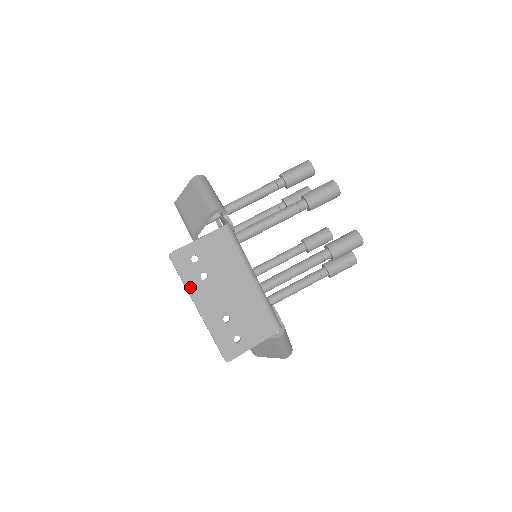
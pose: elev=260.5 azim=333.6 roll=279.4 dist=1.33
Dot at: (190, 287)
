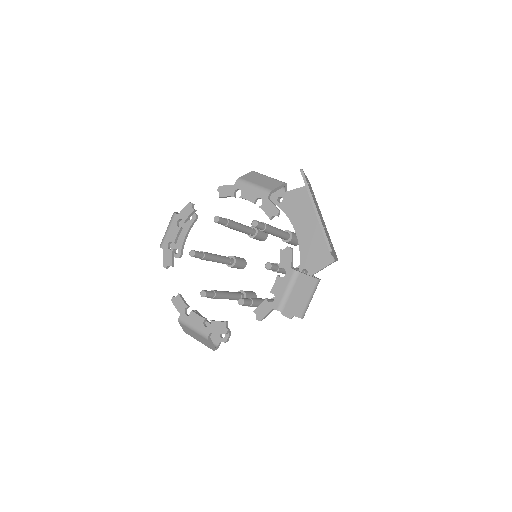
Dot at: (311, 193)
